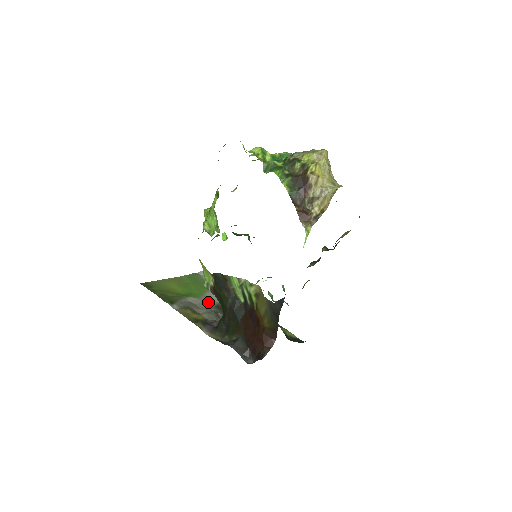
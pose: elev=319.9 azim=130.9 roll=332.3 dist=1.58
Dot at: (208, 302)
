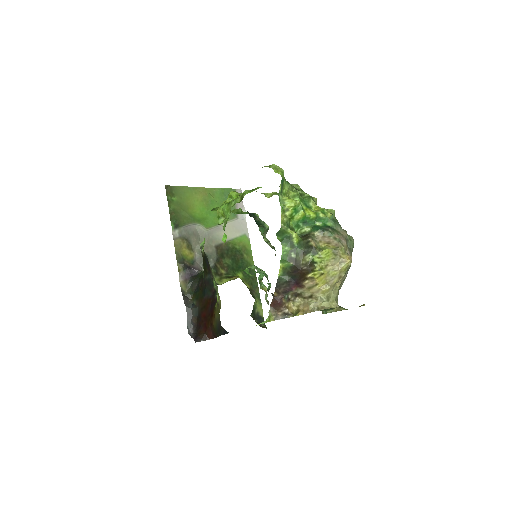
Dot at: (213, 238)
